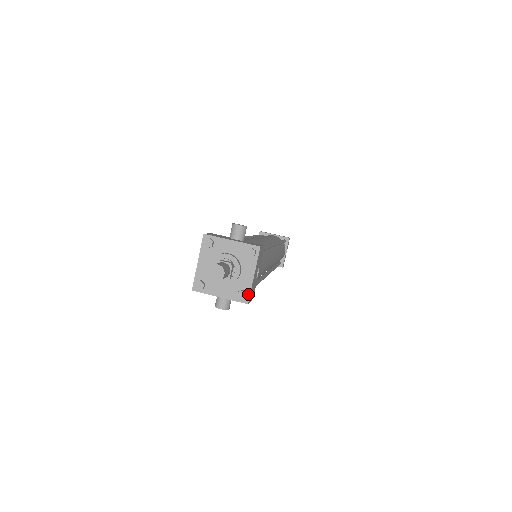
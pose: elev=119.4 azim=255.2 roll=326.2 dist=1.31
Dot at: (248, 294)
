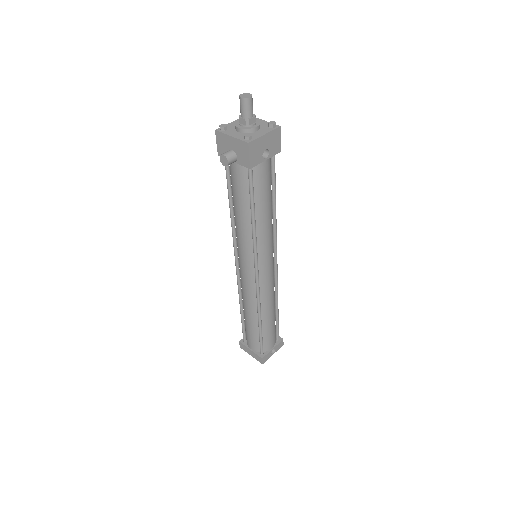
Dot at: (253, 139)
